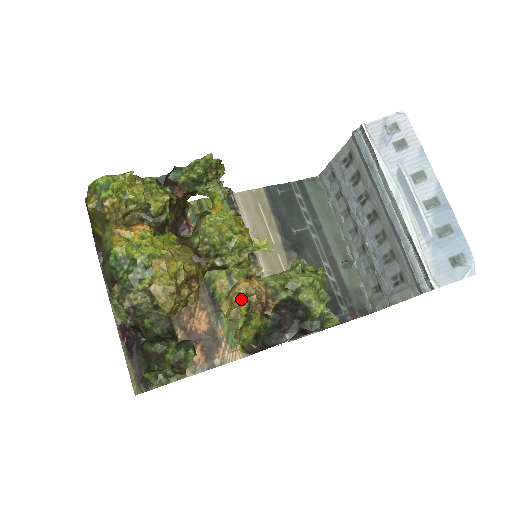
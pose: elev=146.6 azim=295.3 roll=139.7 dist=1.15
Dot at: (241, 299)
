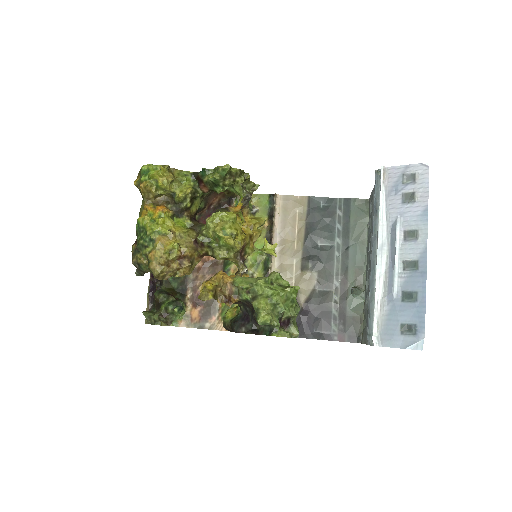
Dot at: (210, 287)
